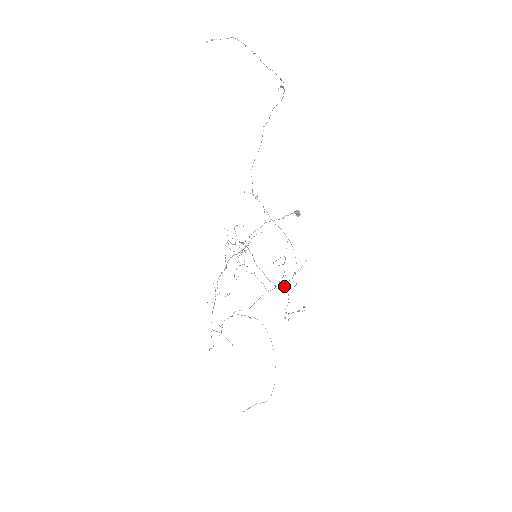
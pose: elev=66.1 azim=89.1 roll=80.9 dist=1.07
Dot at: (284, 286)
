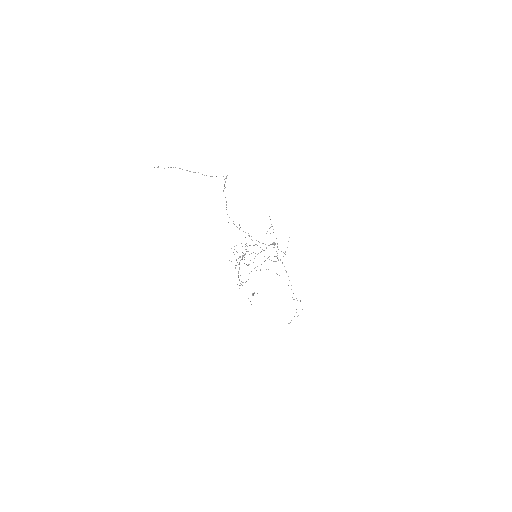
Dot at: occluded
